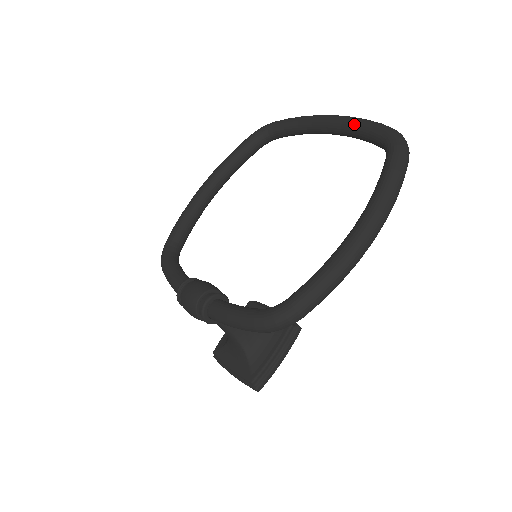
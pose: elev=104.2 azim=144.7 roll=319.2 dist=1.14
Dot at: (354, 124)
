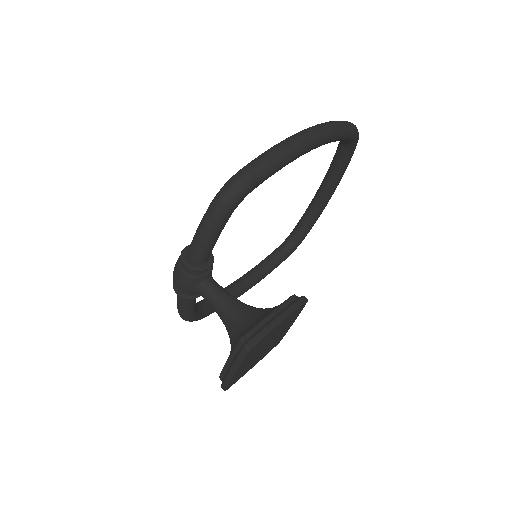
Dot at: (330, 164)
